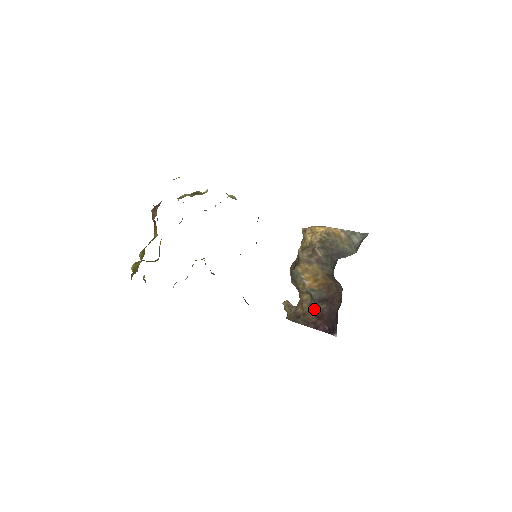
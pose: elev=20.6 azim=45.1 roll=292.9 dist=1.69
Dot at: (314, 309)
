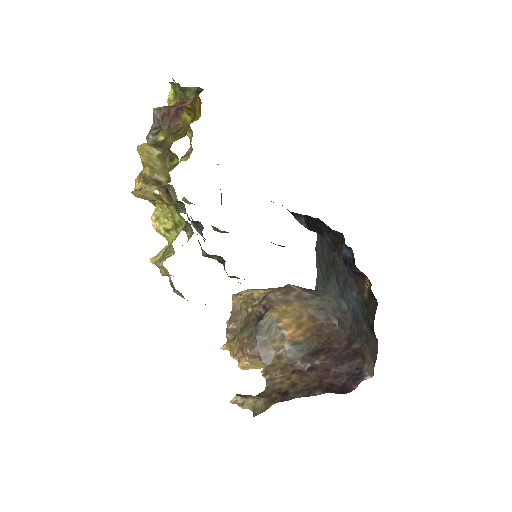
Dot at: (306, 371)
